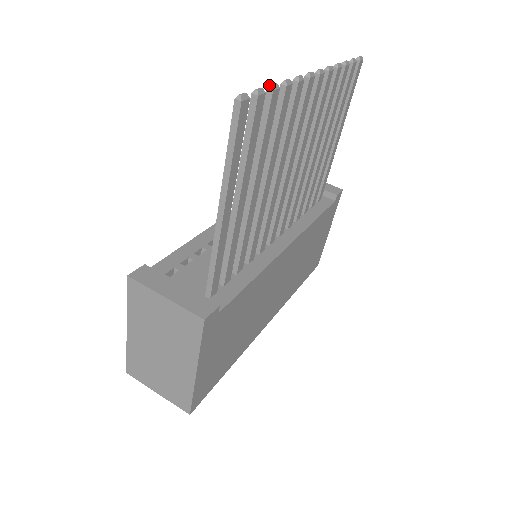
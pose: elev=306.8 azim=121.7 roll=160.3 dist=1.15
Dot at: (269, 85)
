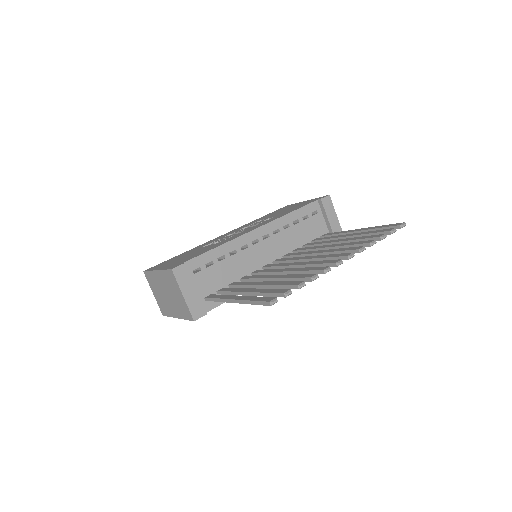
Dot at: (300, 285)
